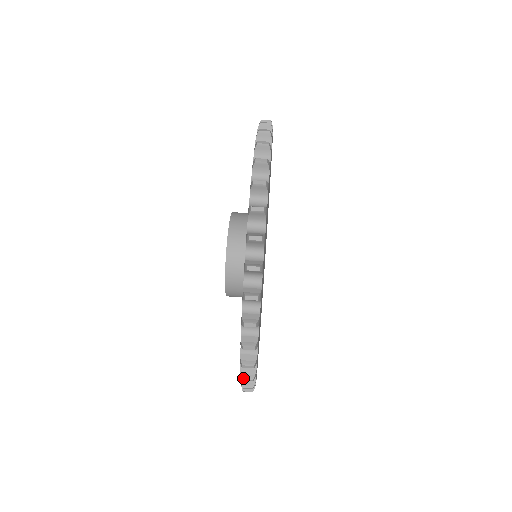
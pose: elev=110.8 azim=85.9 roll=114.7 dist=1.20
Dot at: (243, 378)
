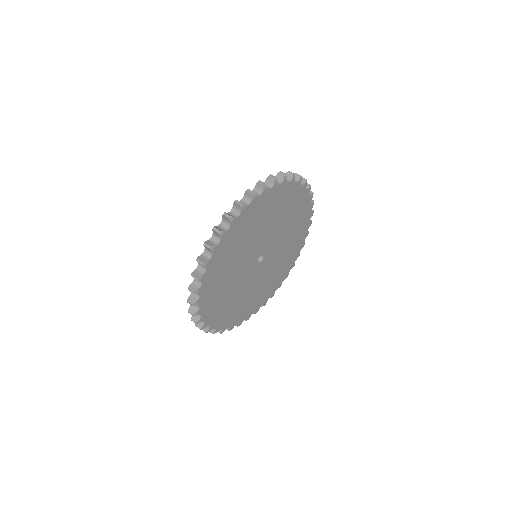
Dot at: (191, 319)
